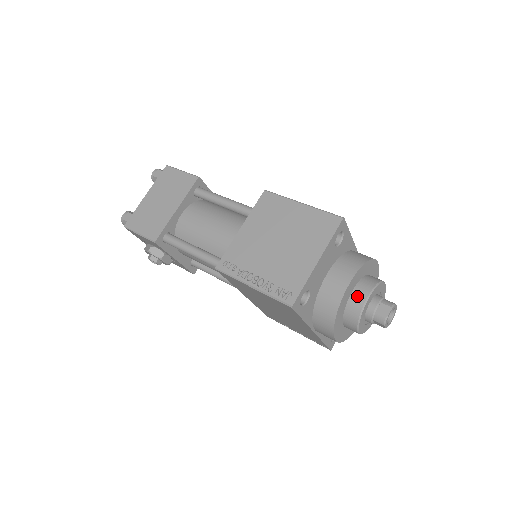
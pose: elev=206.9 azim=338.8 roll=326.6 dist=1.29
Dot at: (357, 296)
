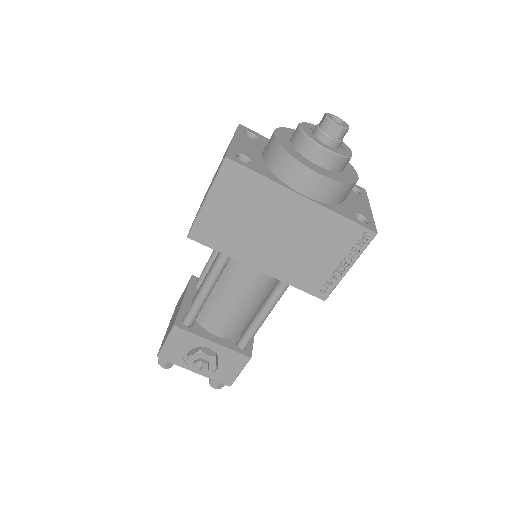
Dot at: (293, 135)
